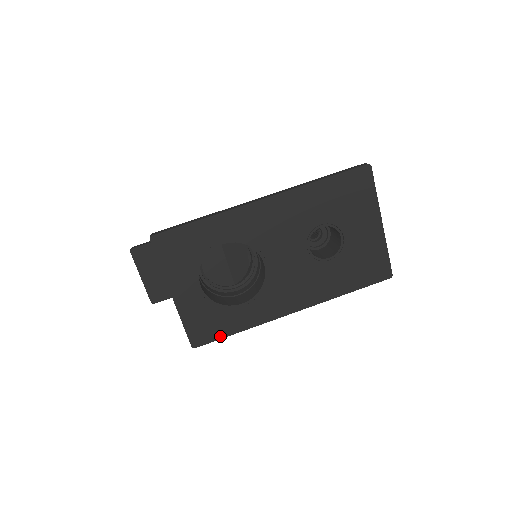
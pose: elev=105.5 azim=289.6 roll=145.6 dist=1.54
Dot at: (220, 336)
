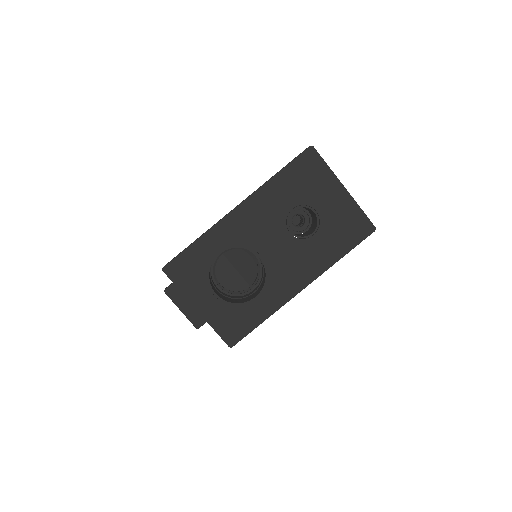
Dot at: (249, 330)
